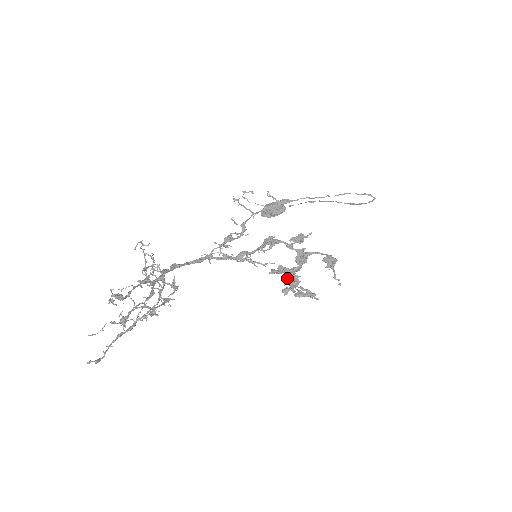
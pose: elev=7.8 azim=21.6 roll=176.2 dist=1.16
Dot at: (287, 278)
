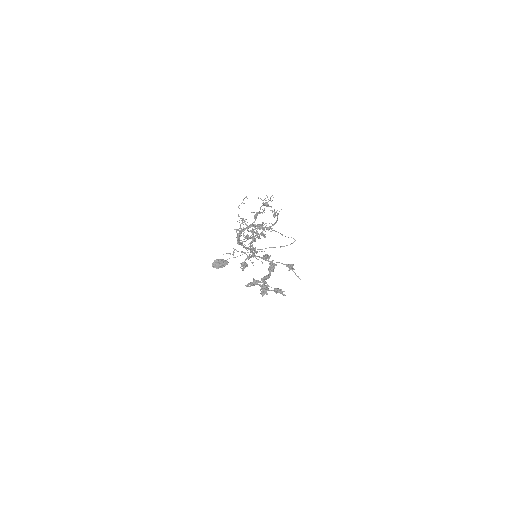
Dot at: (261, 285)
